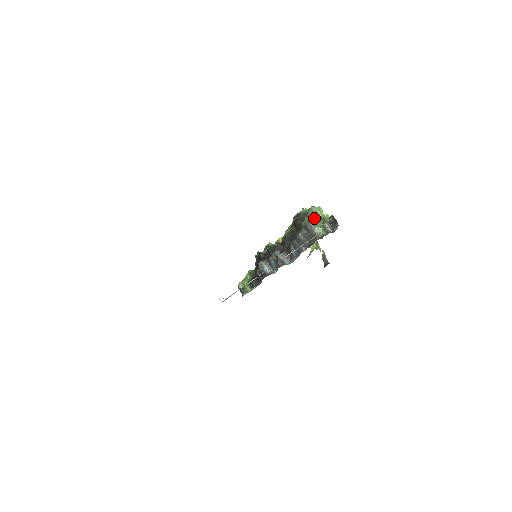
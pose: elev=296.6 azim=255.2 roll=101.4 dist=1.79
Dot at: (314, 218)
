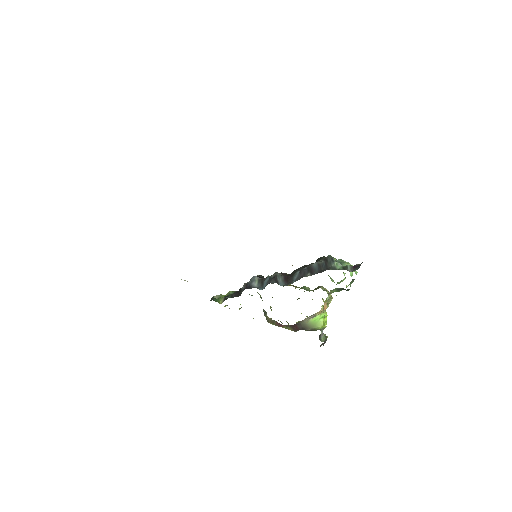
Dot at: occluded
